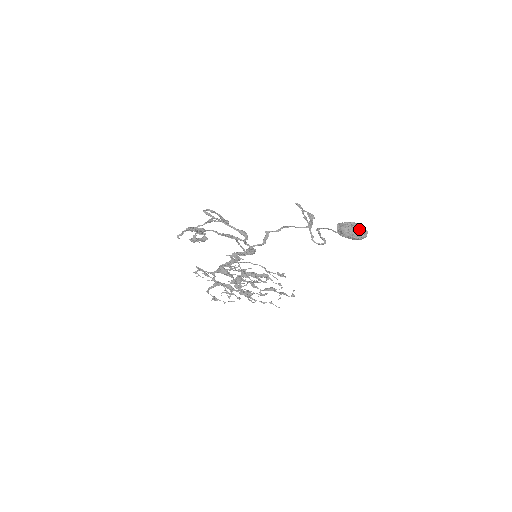
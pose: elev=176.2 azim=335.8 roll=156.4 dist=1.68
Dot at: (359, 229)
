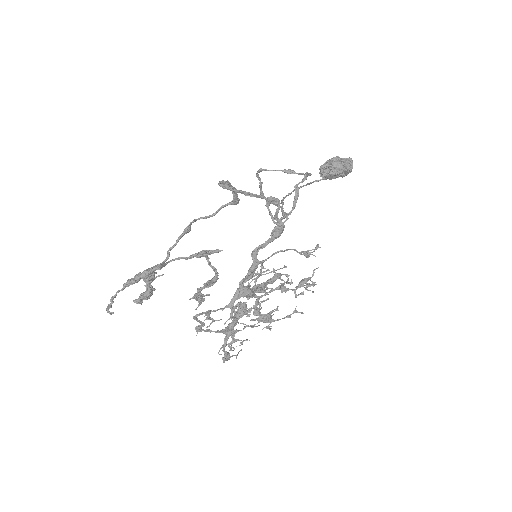
Dot at: (347, 159)
